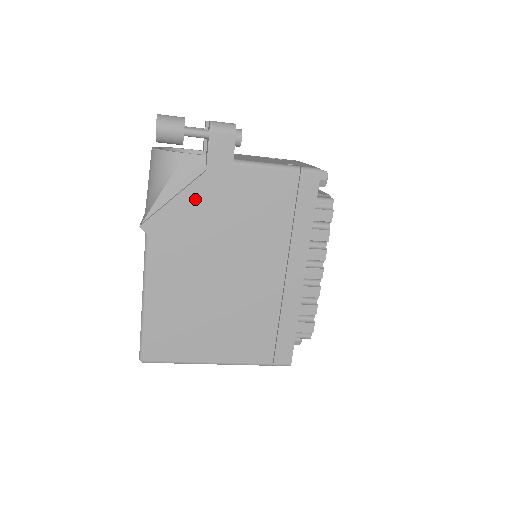
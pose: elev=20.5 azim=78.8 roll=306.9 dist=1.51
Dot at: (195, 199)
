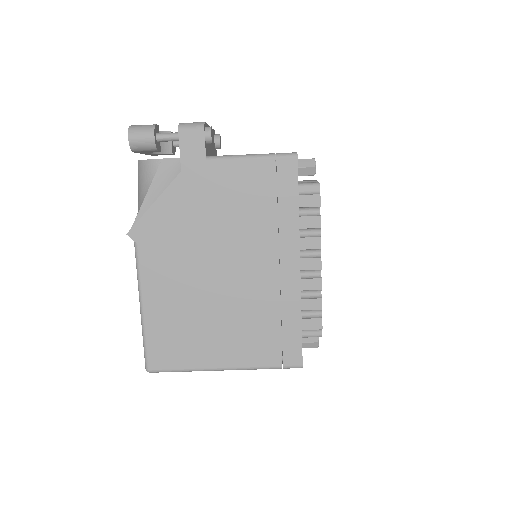
Dot at: (175, 200)
